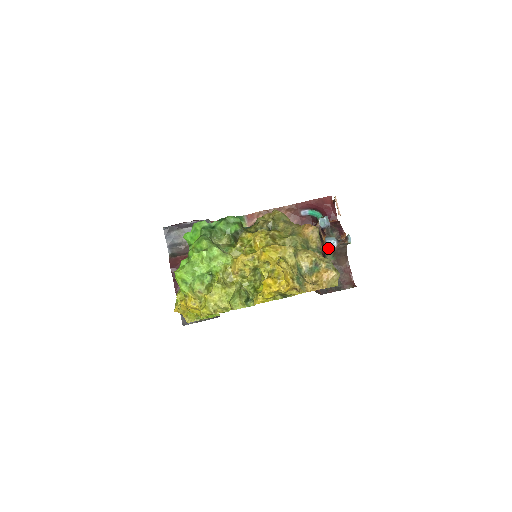
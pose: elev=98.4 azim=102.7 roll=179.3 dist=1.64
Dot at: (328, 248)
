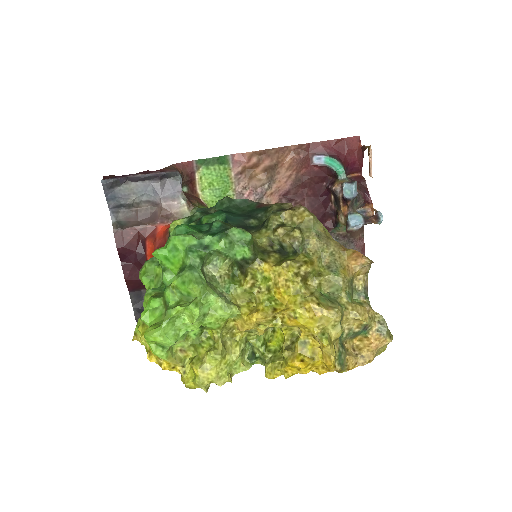
Dot at: (349, 229)
